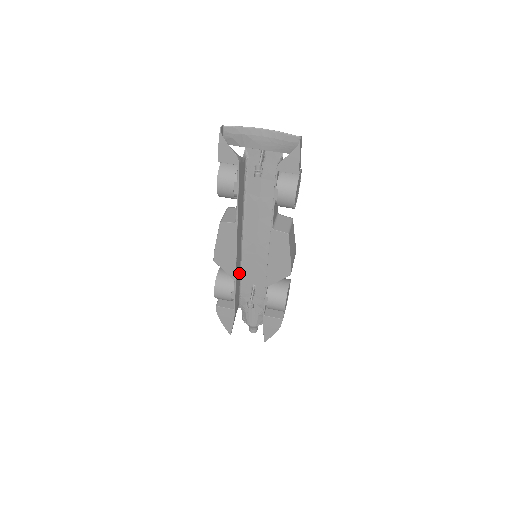
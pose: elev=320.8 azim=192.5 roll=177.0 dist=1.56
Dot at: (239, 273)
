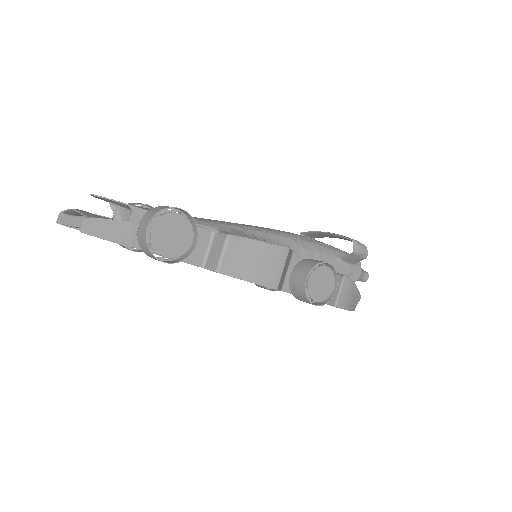
Dot at: occluded
